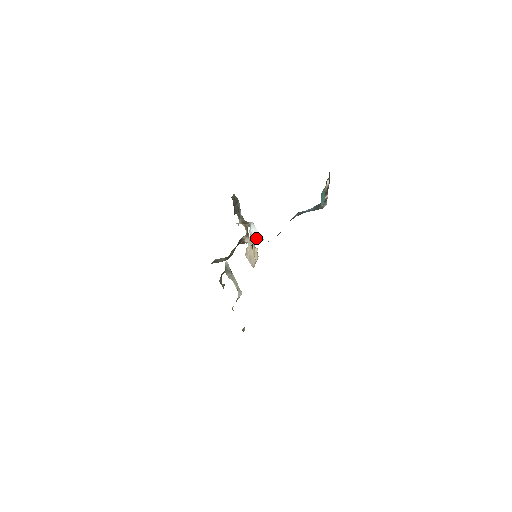
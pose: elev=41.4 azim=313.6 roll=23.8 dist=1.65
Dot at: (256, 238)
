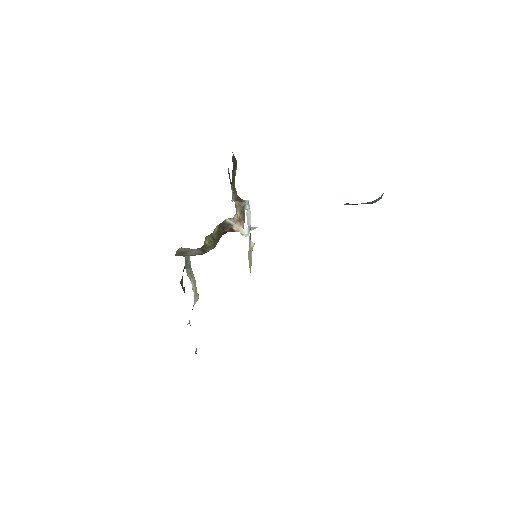
Dot at: (249, 225)
